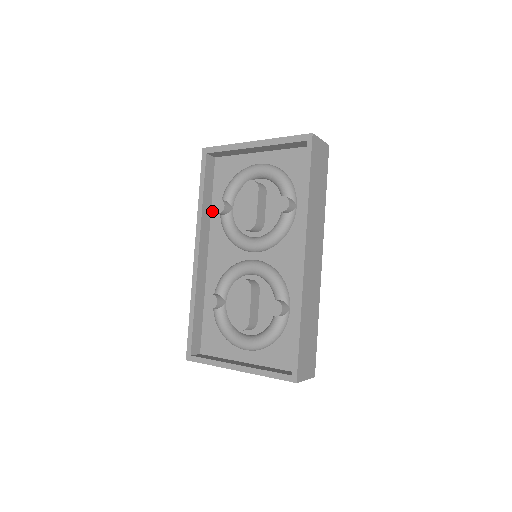
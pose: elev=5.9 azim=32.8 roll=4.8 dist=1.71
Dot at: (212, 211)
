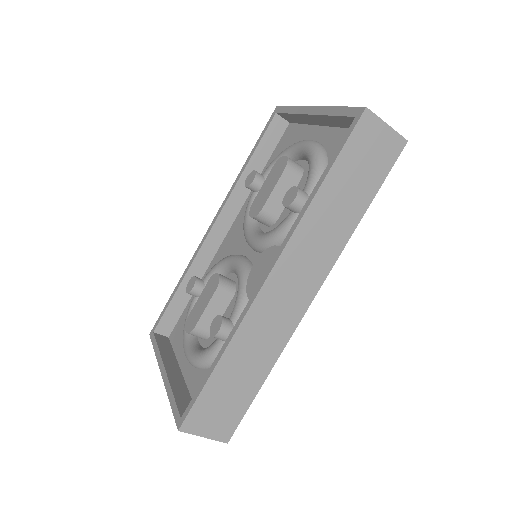
Dot at: occluded
